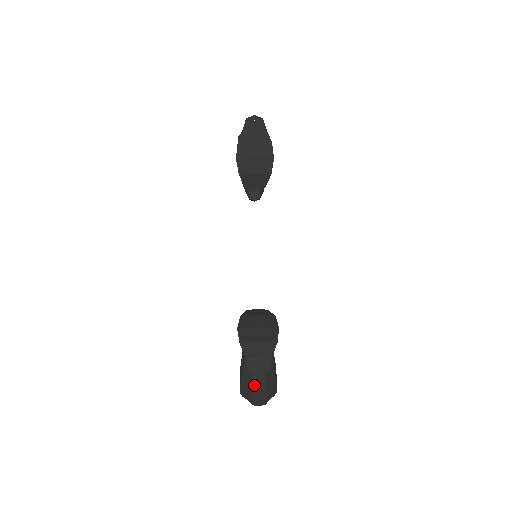
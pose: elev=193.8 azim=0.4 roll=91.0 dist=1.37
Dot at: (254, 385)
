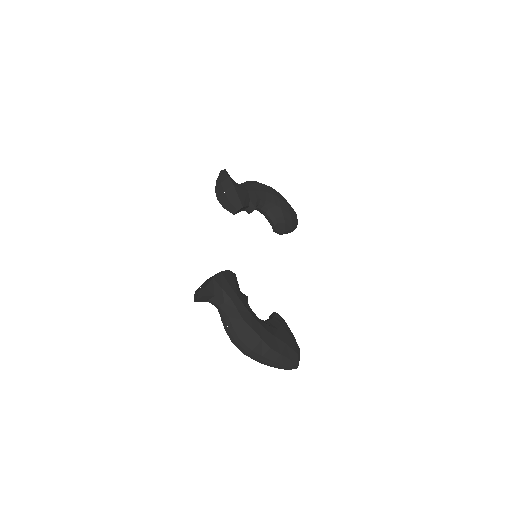
Dot at: (225, 327)
